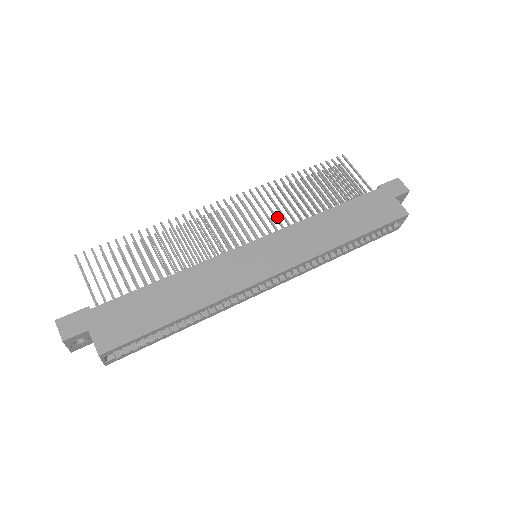
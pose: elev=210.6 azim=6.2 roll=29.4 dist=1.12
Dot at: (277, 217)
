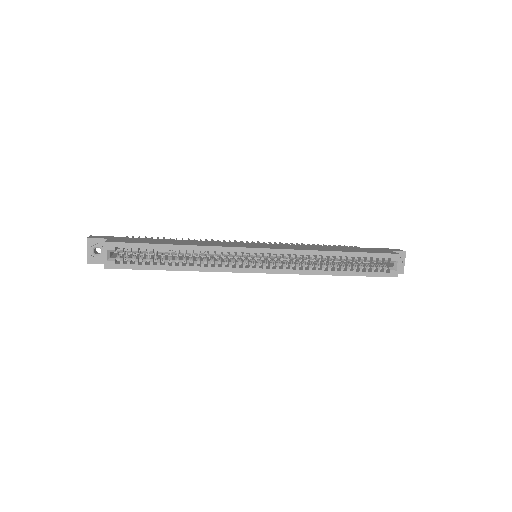
Dot at: occluded
